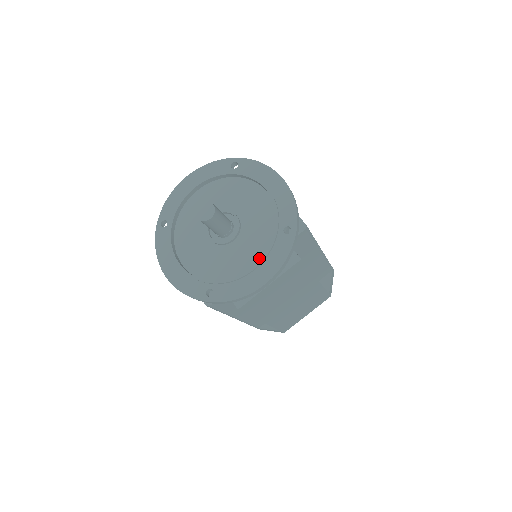
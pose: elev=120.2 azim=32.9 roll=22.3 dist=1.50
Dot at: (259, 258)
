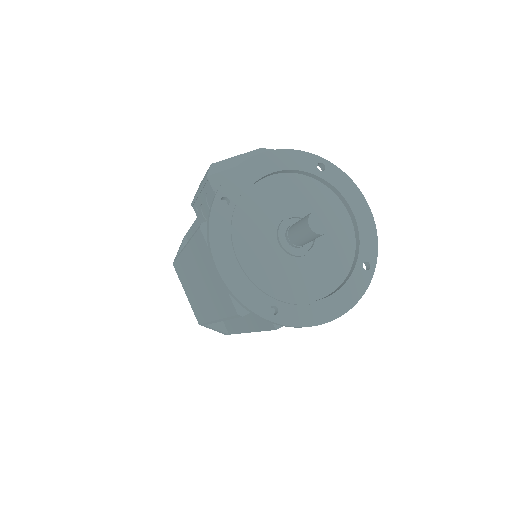
Dot at: (331, 286)
